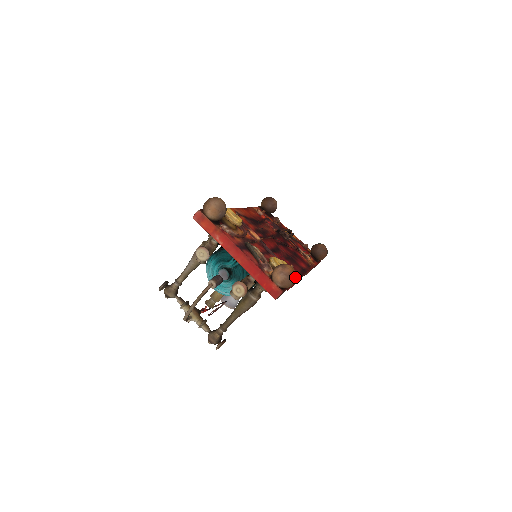
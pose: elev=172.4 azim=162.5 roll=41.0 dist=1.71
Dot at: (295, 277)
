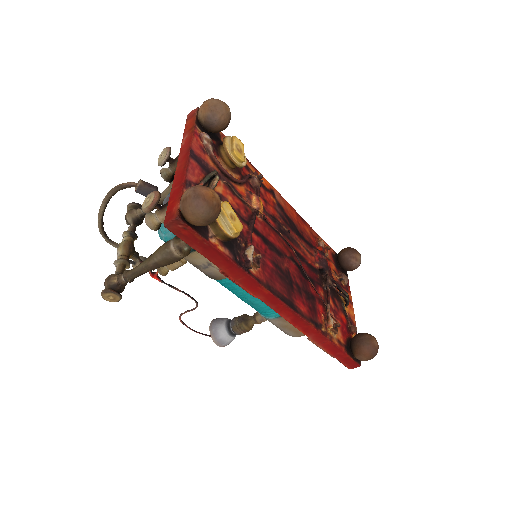
Dot at: (207, 208)
